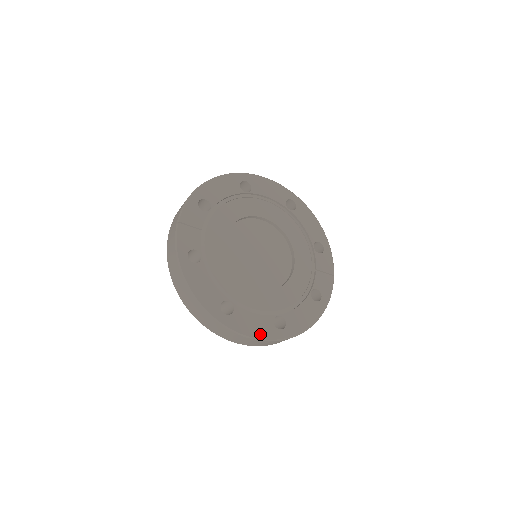
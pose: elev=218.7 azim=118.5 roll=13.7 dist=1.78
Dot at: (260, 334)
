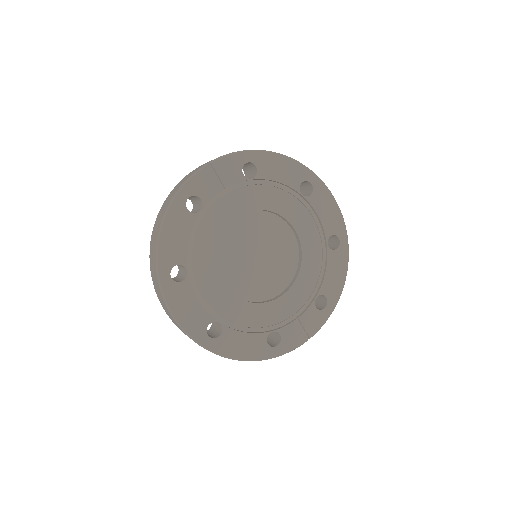
Dot at: (186, 322)
